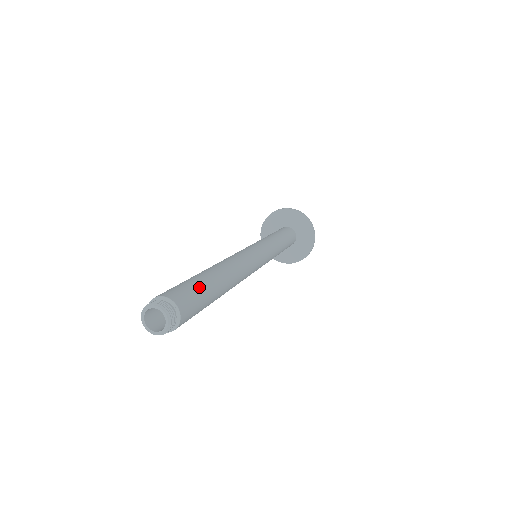
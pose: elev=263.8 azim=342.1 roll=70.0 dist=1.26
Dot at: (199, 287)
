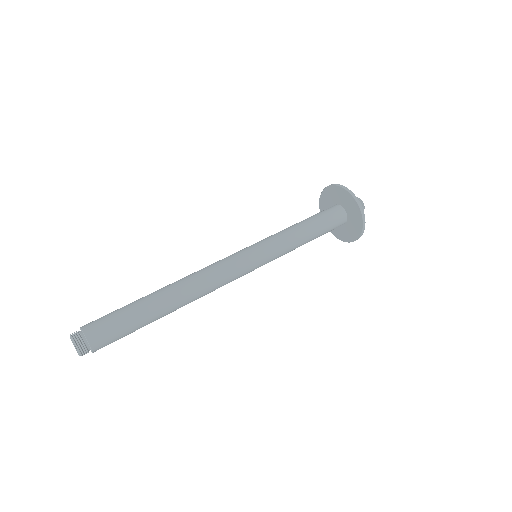
Dot at: (129, 326)
